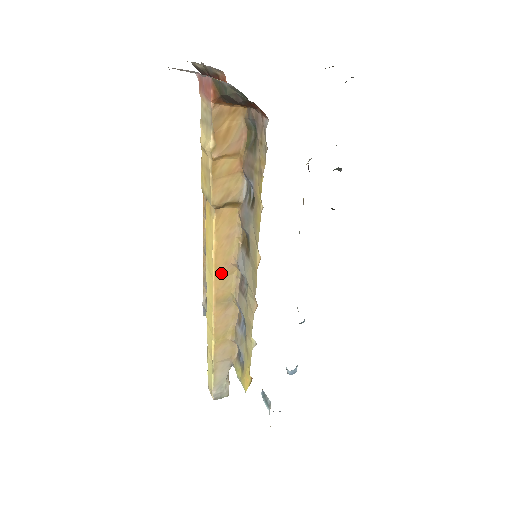
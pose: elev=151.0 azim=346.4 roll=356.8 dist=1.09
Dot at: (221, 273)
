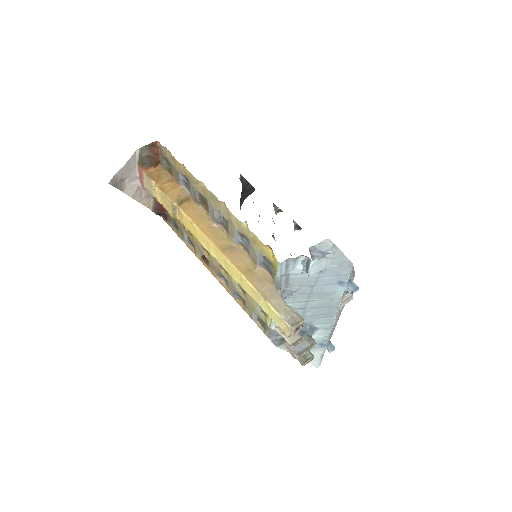
Dot at: (209, 233)
